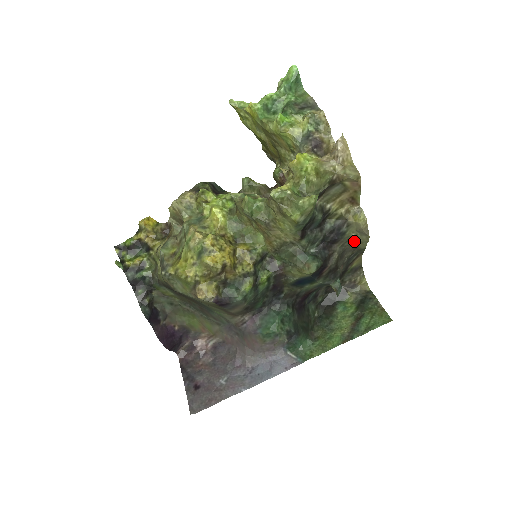
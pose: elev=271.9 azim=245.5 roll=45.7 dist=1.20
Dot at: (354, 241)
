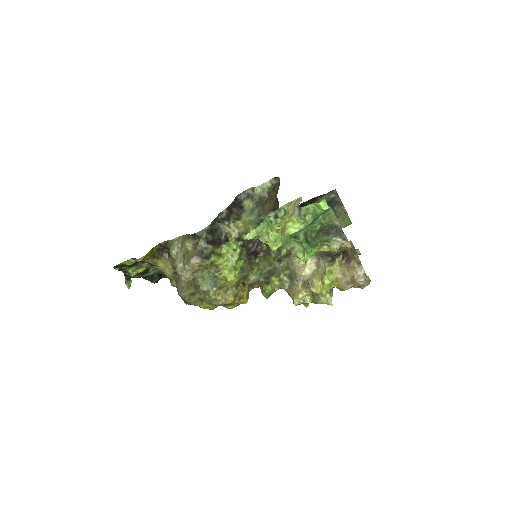
Dot at: occluded
